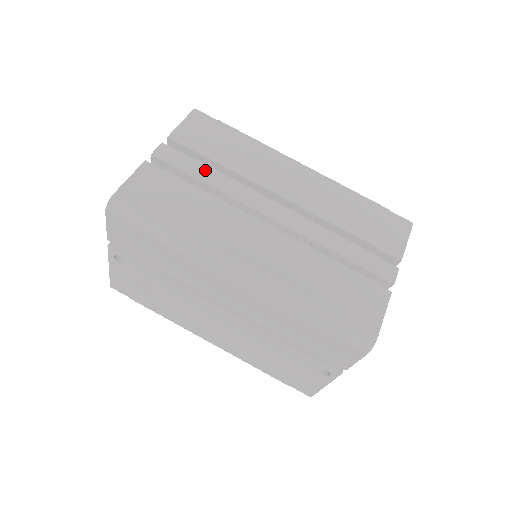
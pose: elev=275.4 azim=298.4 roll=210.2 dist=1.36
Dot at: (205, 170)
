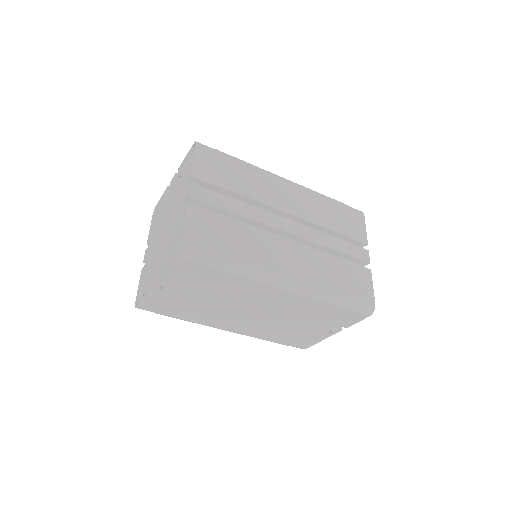
Dot at: (232, 202)
